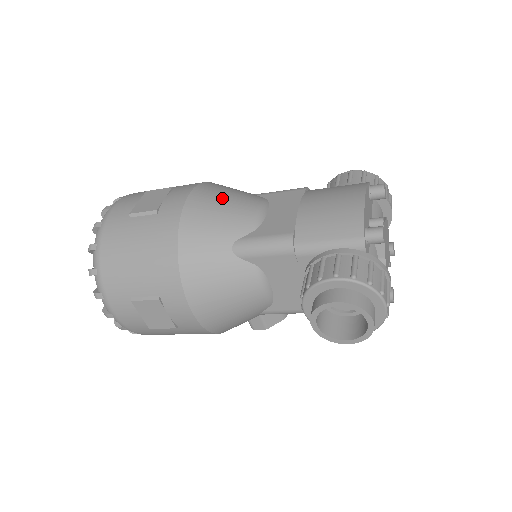
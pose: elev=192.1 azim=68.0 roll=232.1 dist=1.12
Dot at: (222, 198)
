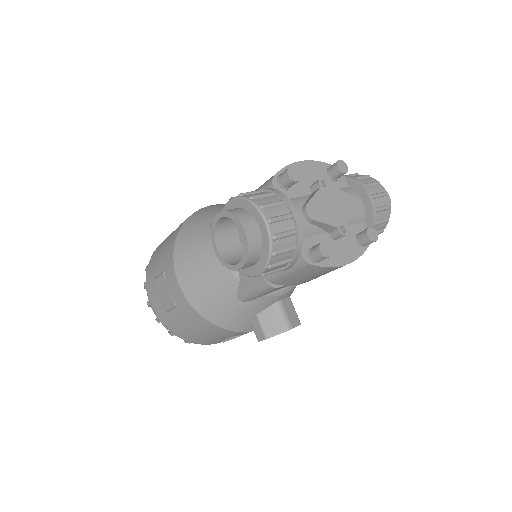
Dot at: occluded
